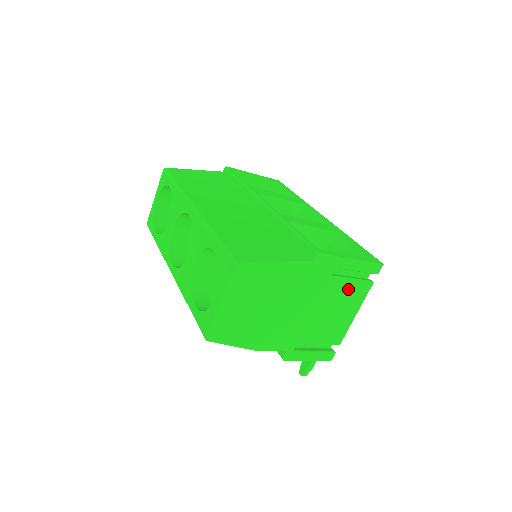
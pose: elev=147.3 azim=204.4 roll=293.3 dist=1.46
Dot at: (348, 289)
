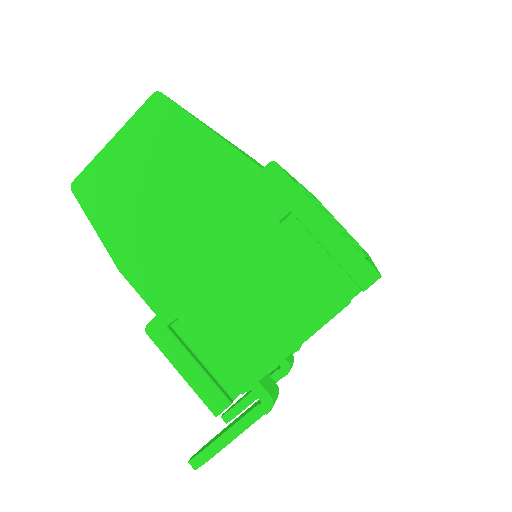
Dot at: (299, 276)
